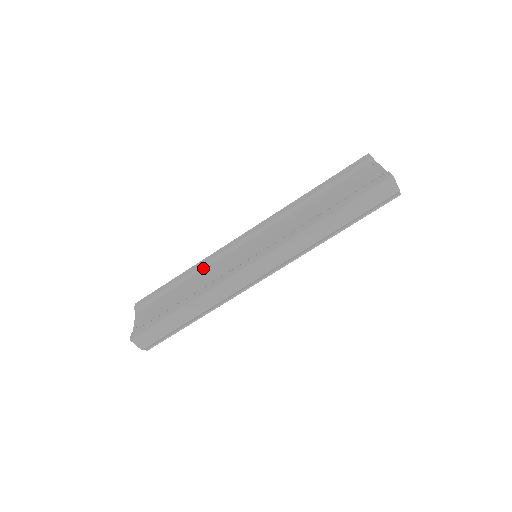
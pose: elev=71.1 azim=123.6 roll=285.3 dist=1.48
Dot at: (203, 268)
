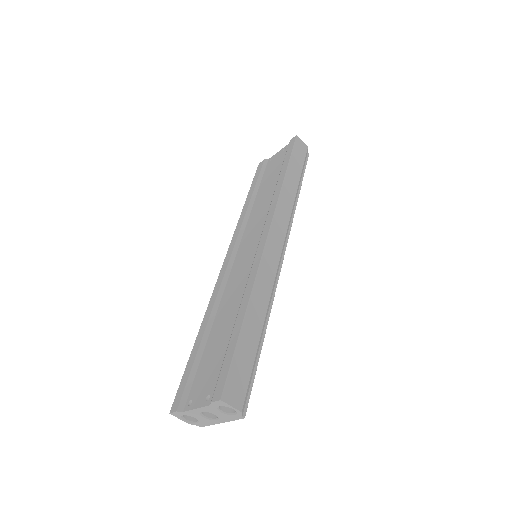
Dot at: (217, 305)
